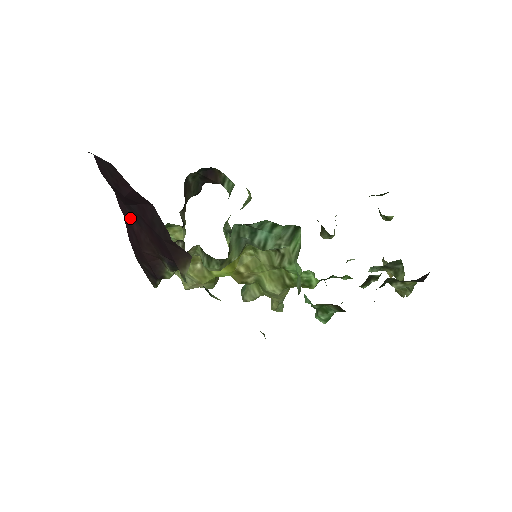
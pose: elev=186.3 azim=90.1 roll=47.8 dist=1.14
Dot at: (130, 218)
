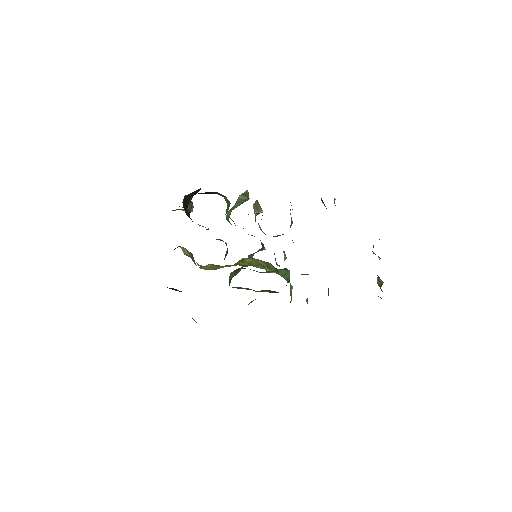
Dot at: occluded
